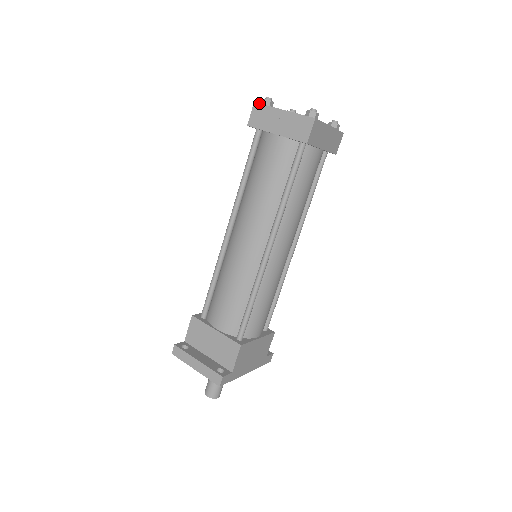
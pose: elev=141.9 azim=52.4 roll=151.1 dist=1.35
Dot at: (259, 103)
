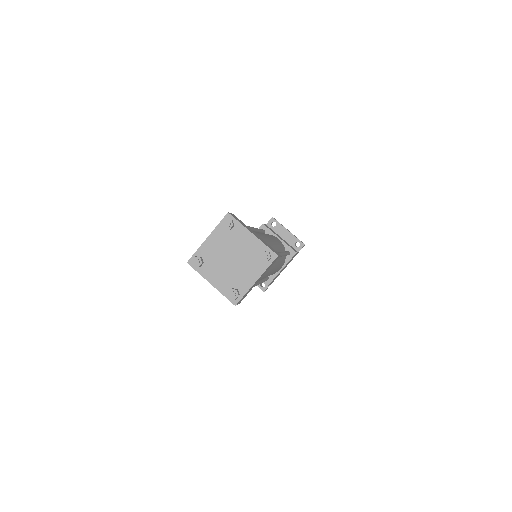
Dot at: occluded
